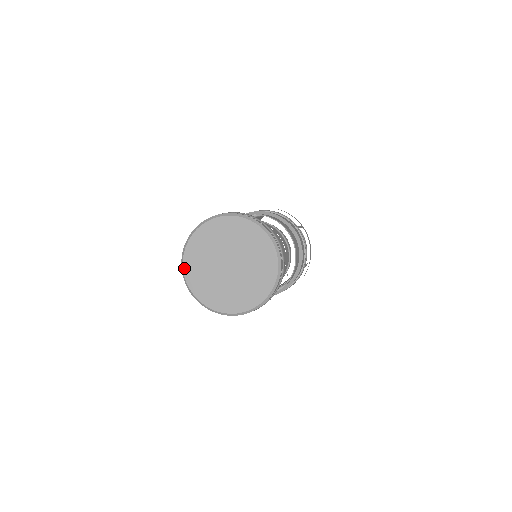
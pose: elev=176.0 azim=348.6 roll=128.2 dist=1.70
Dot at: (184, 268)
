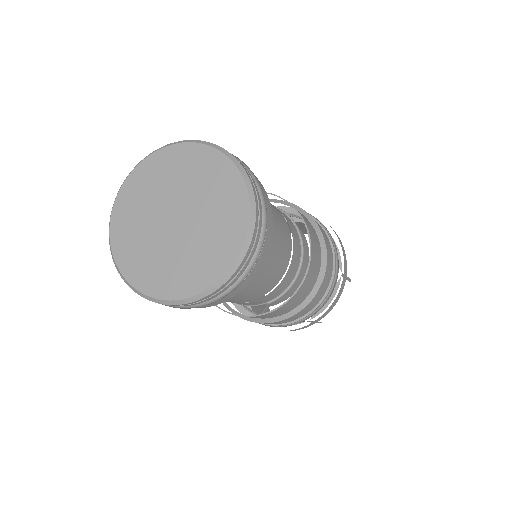
Dot at: (129, 177)
